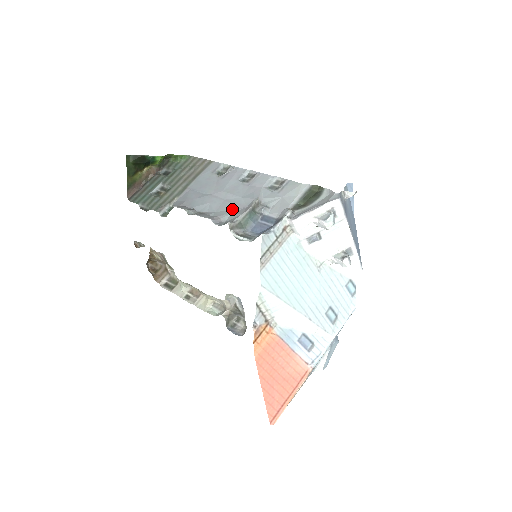
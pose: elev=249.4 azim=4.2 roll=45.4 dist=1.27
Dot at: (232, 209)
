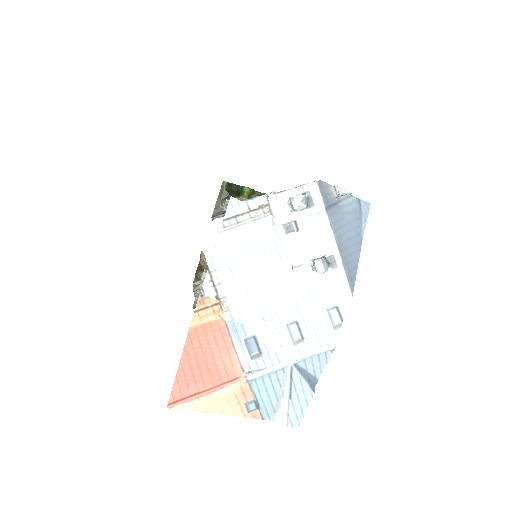
Dot at: occluded
